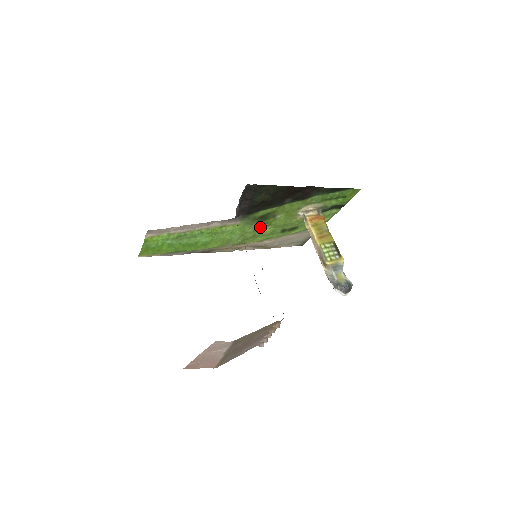
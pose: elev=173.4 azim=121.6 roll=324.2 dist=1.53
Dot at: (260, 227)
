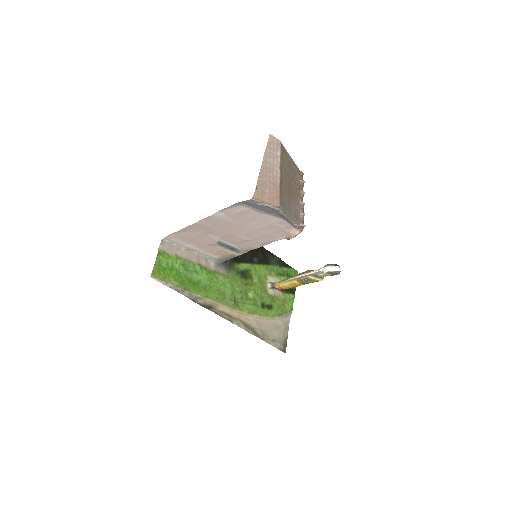
Dot at: (244, 289)
